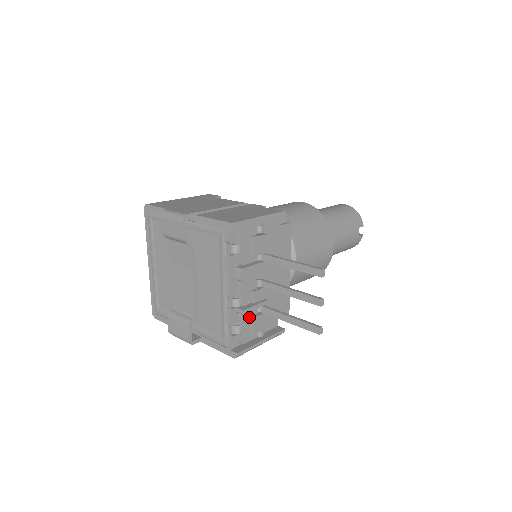
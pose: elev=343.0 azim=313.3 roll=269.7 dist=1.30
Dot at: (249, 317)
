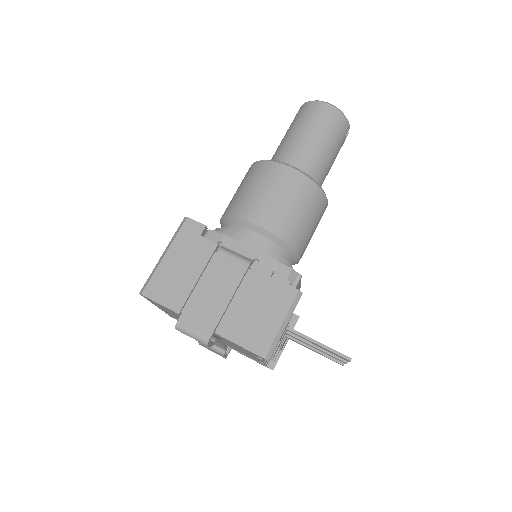
Dot at: occluded
